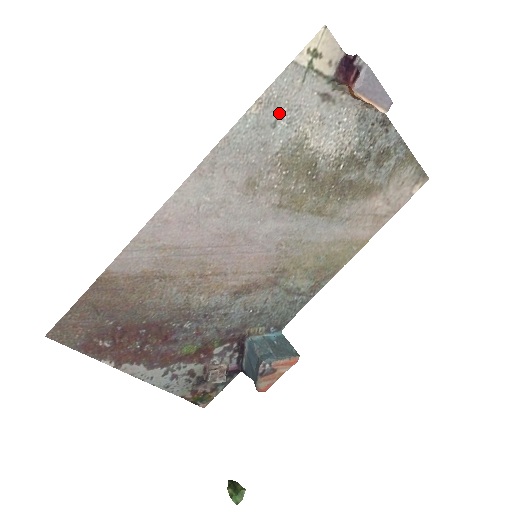
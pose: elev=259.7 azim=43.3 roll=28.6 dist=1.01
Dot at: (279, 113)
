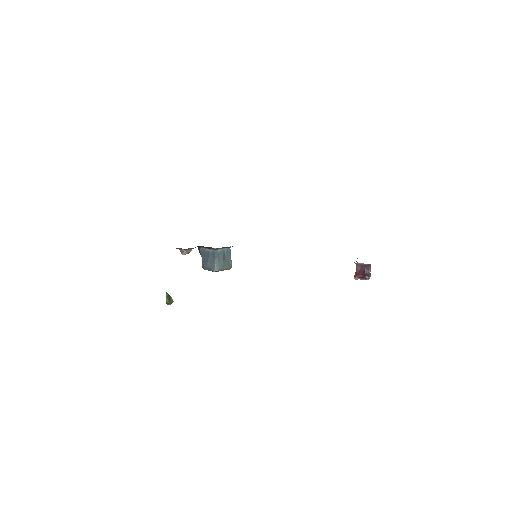
Dot at: occluded
